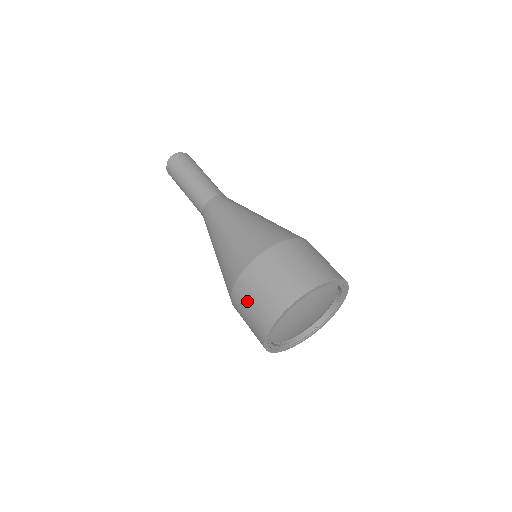
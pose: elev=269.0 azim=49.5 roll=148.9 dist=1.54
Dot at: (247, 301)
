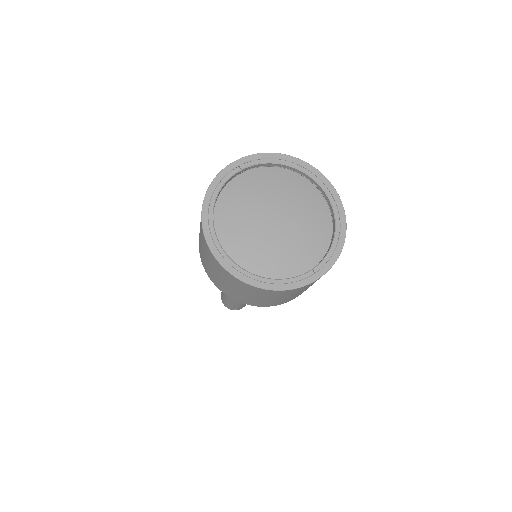
Dot at: occluded
